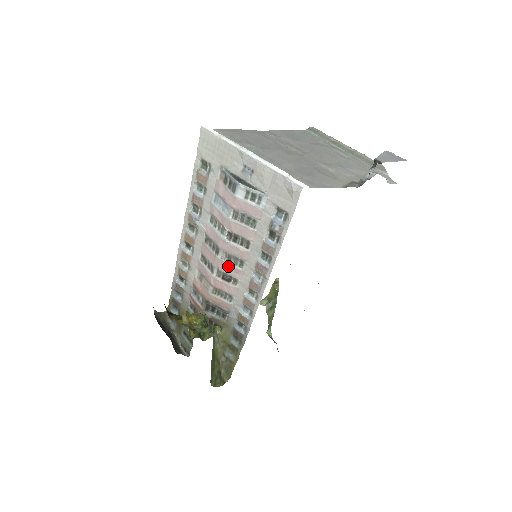
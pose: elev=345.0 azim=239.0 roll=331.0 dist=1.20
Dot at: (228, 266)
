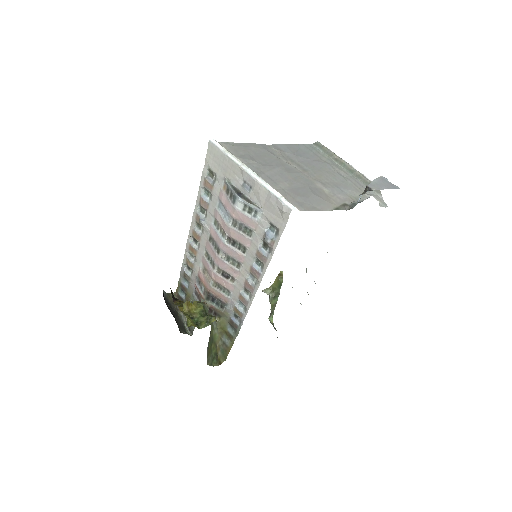
Dot at: (227, 265)
